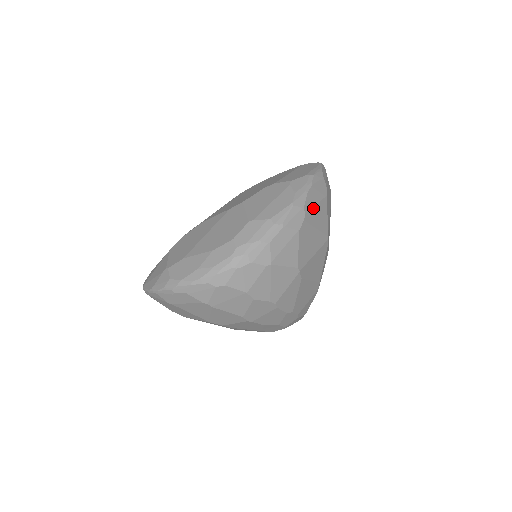
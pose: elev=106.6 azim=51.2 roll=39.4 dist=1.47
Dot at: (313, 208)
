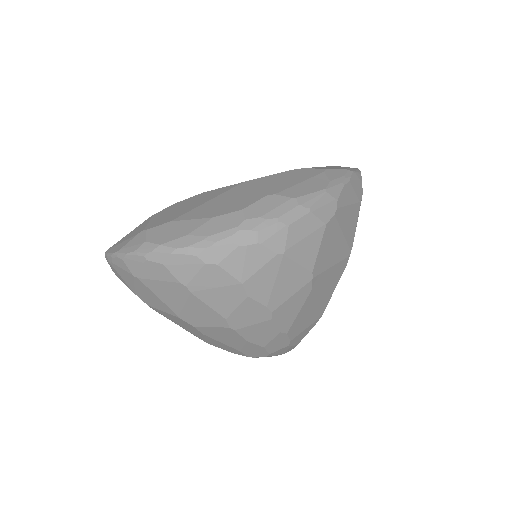
Dot at: (346, 207)
